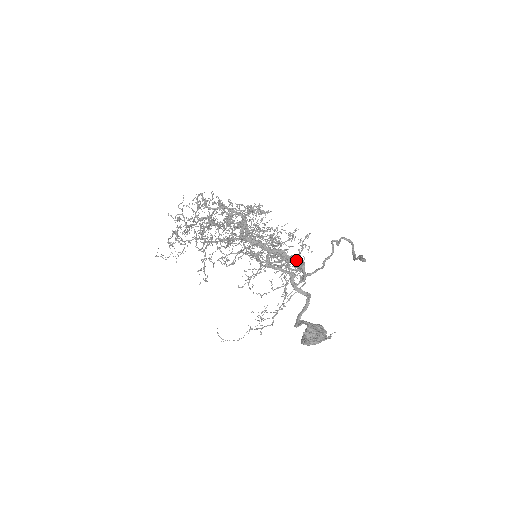
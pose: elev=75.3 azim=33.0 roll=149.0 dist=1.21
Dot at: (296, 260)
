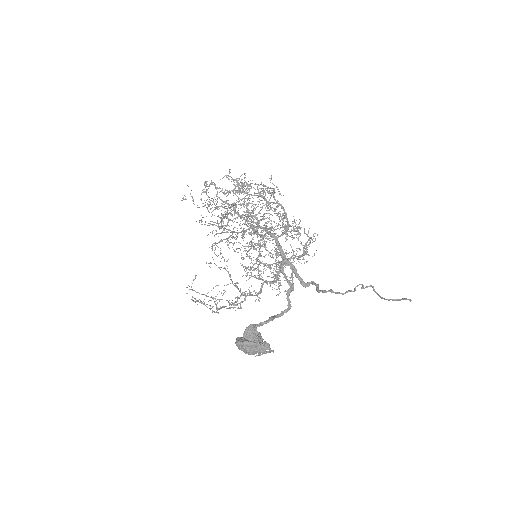
Dot at: occluded
